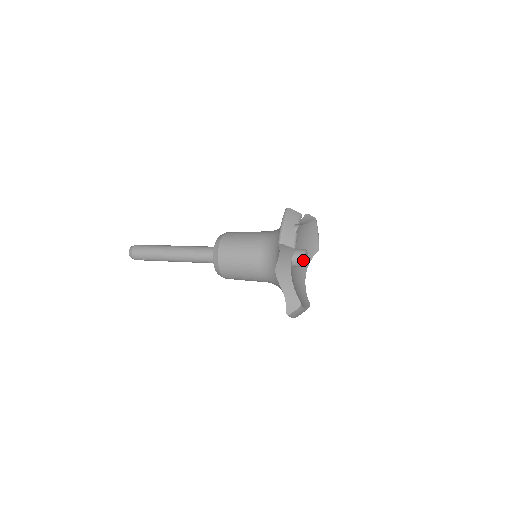
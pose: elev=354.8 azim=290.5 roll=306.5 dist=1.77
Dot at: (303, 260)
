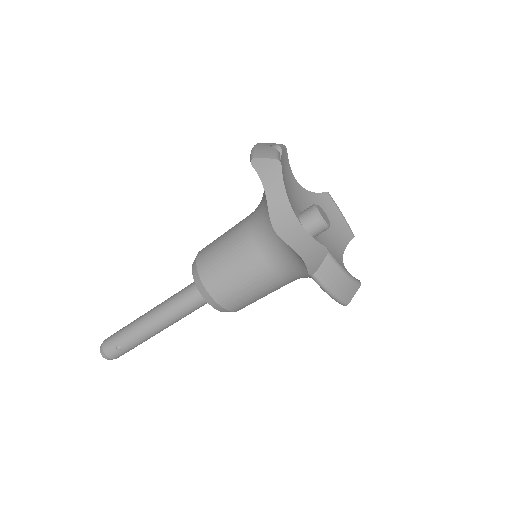
Dot at: (316, 212)
